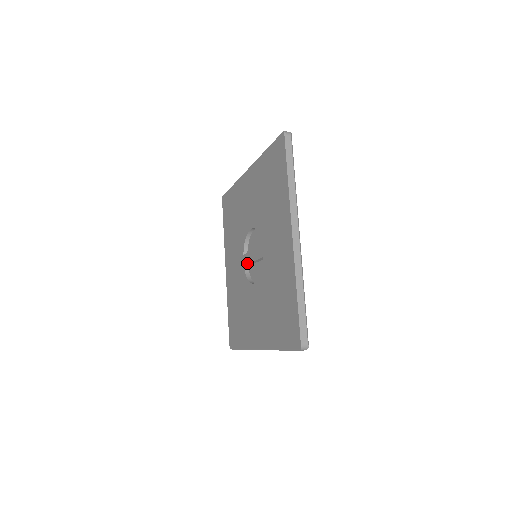
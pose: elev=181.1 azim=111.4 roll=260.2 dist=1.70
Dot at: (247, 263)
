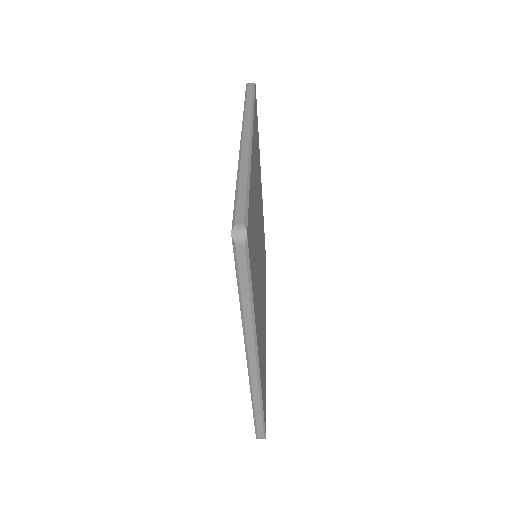
Dot at: occluded
